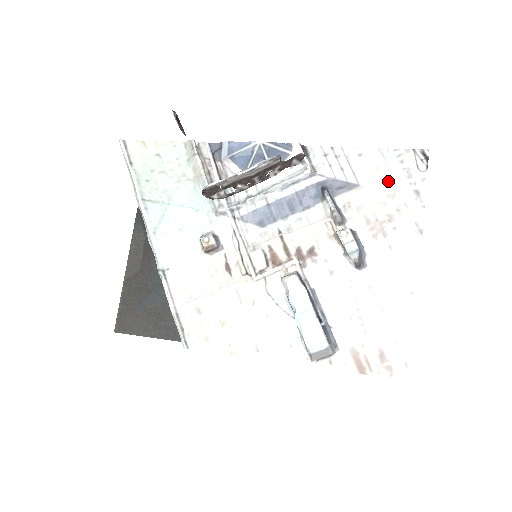
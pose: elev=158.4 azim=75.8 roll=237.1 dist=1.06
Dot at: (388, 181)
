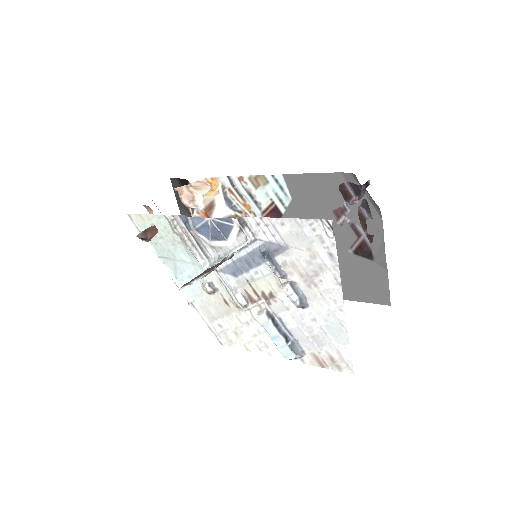
Dot at: (308, 246)
